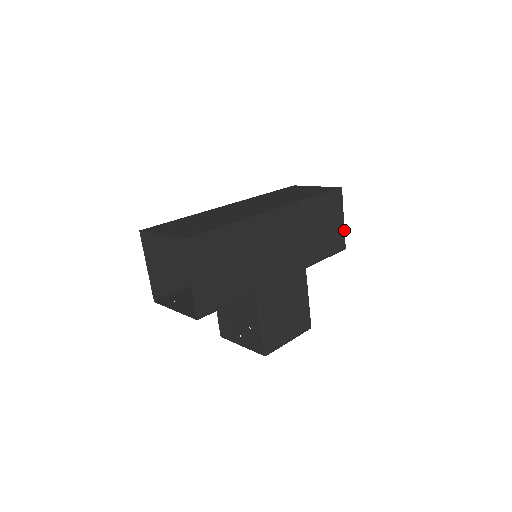
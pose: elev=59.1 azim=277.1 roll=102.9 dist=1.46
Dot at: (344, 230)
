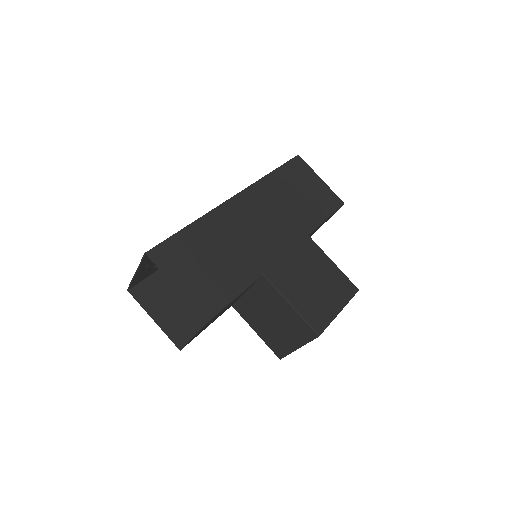
Dot at: (329, 188)
